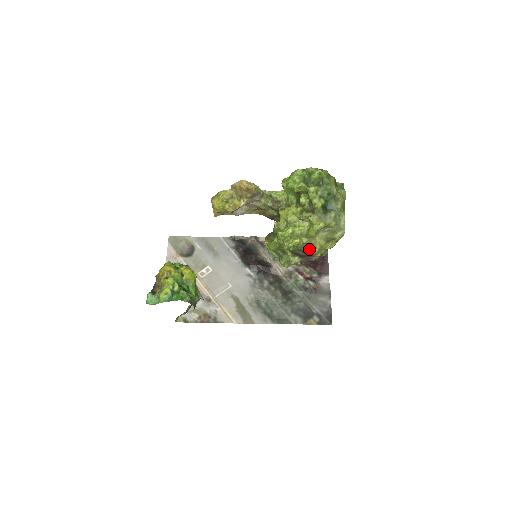
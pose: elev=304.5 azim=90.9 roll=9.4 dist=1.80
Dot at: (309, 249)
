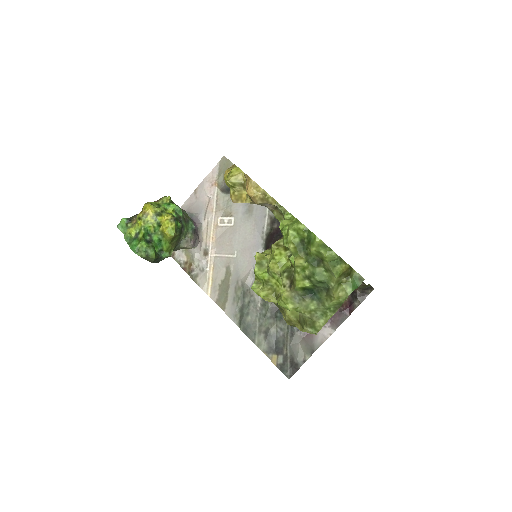
Dot at: (281, 309)
